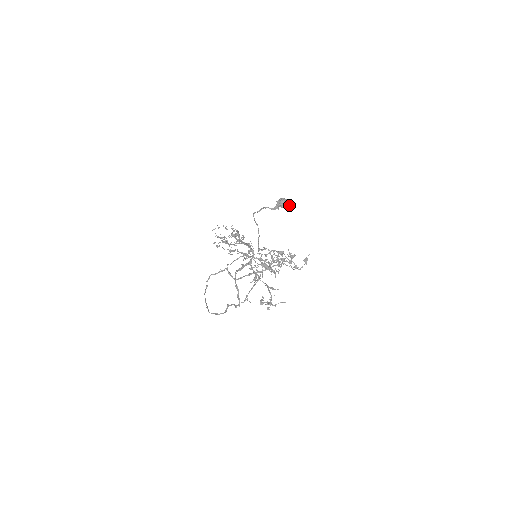
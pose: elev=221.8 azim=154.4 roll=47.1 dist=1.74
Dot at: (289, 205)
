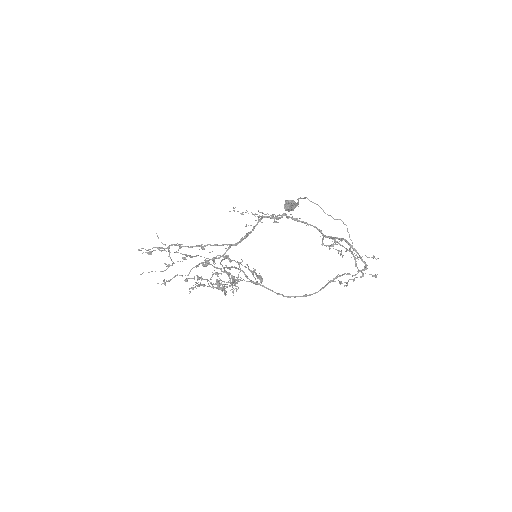
Dot at: (294, 208)
